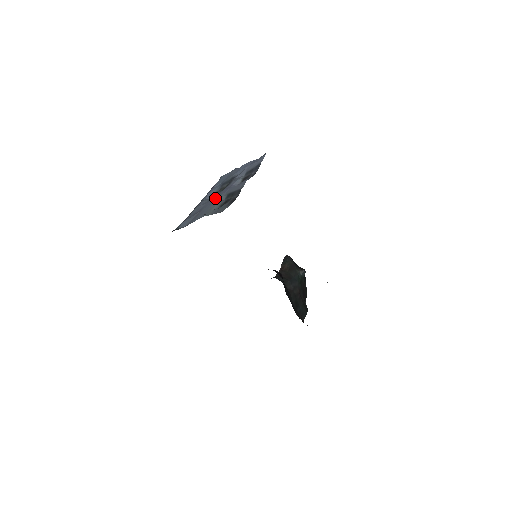
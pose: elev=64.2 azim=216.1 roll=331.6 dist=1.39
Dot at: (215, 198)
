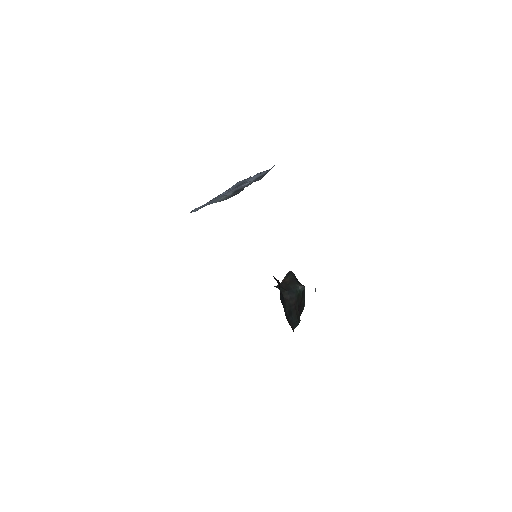
Dot at: (225, 193)
